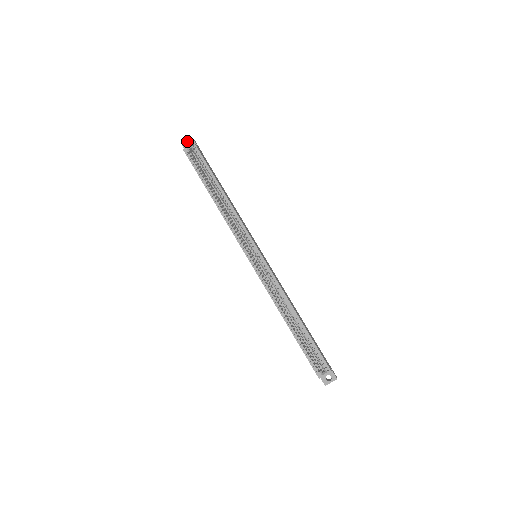
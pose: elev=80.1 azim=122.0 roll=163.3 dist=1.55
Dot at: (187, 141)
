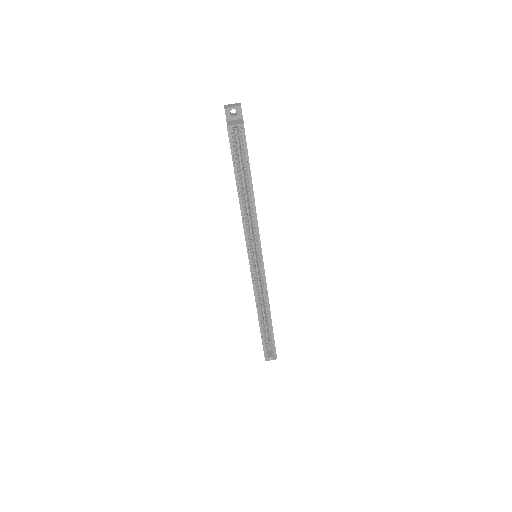
Dot at: (233, 106)
